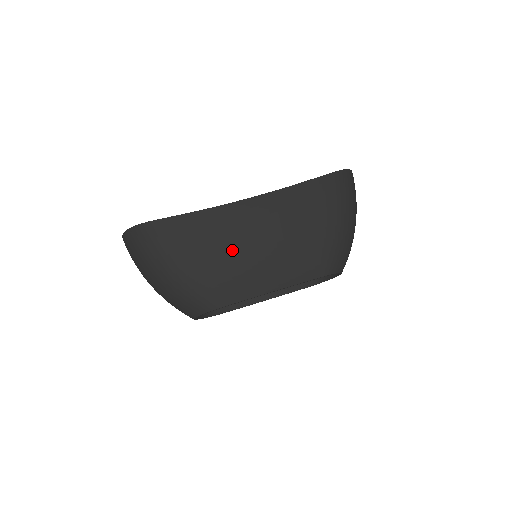
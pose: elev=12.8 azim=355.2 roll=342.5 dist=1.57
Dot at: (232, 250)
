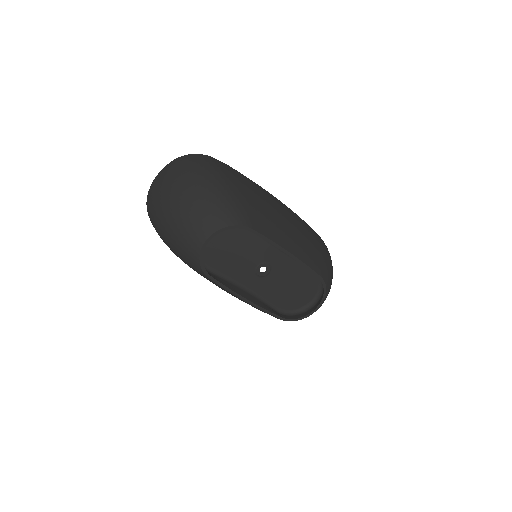
Dot at: (269, 207)
